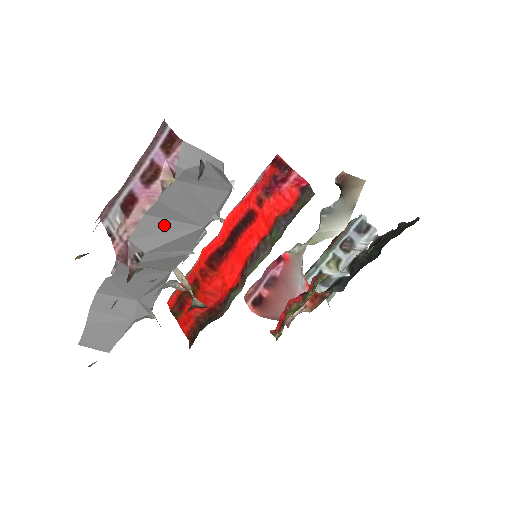
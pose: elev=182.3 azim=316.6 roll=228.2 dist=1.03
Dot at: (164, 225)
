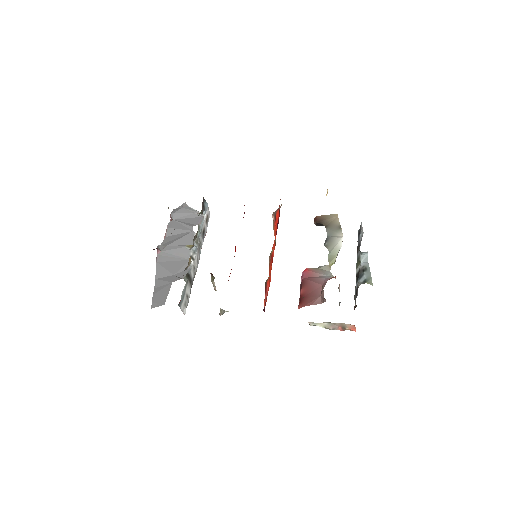
Dot at: (175, 237)
